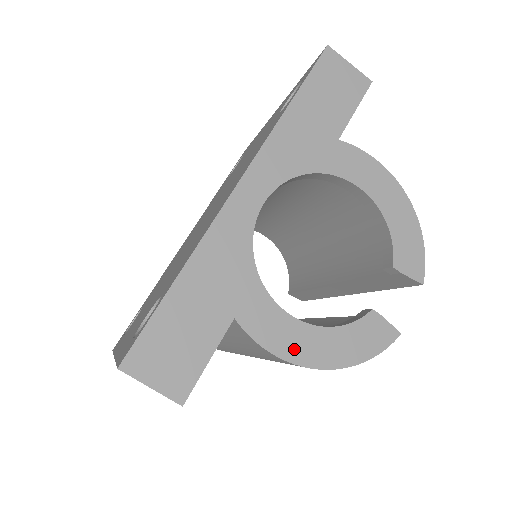
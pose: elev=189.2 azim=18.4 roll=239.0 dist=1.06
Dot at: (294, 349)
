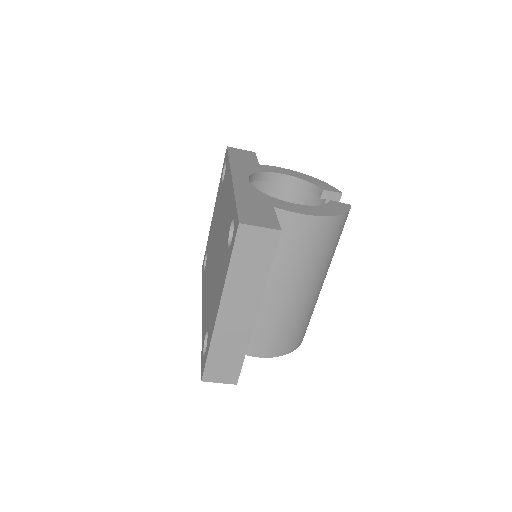
Dot at: (310, 212)
